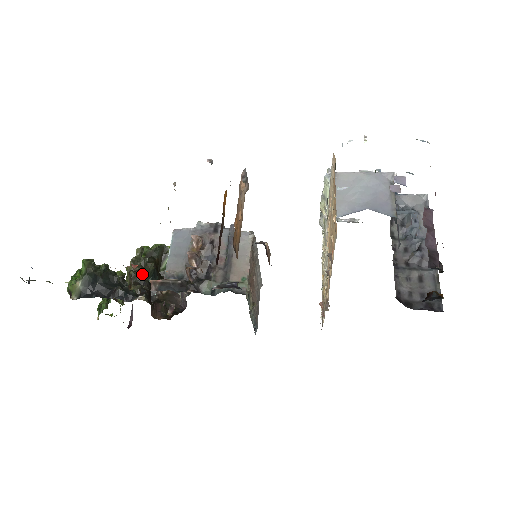
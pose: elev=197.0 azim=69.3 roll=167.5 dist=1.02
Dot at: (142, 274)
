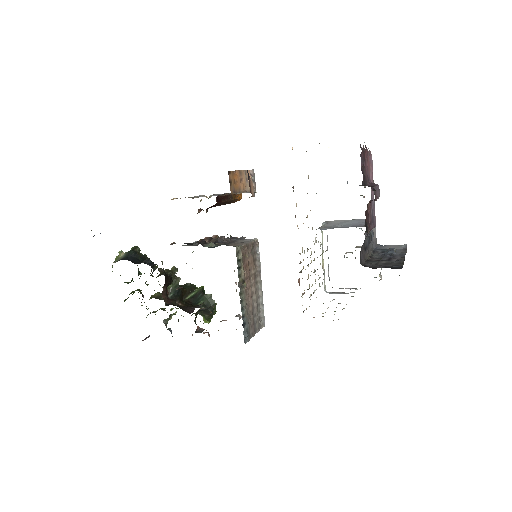
Dot at: occluded
